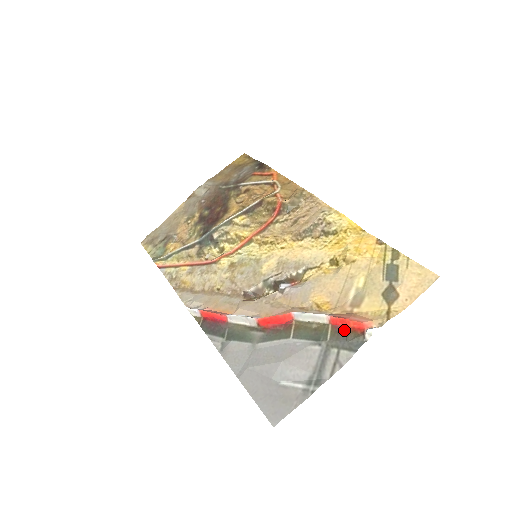
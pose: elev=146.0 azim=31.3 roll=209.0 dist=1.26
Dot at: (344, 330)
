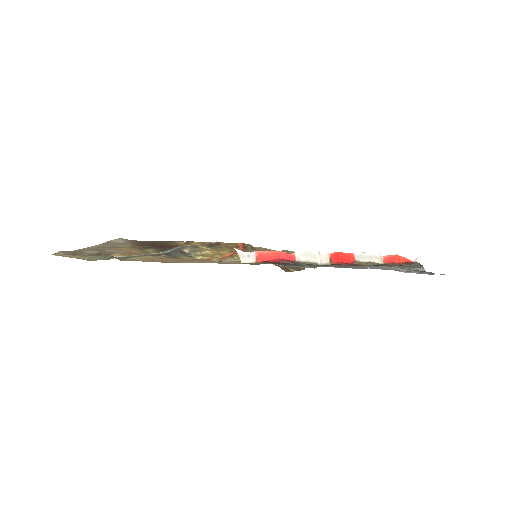
Dot at: (399, 264)
